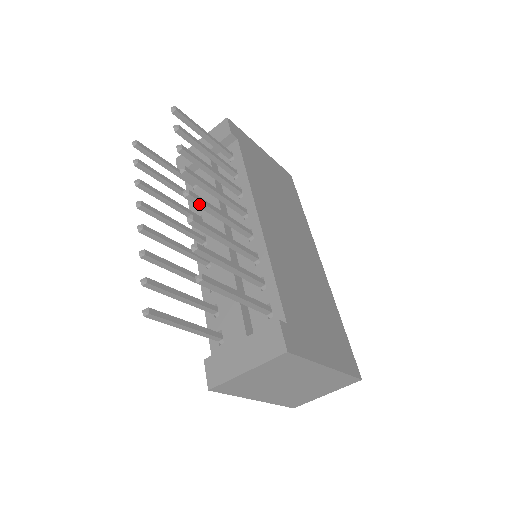
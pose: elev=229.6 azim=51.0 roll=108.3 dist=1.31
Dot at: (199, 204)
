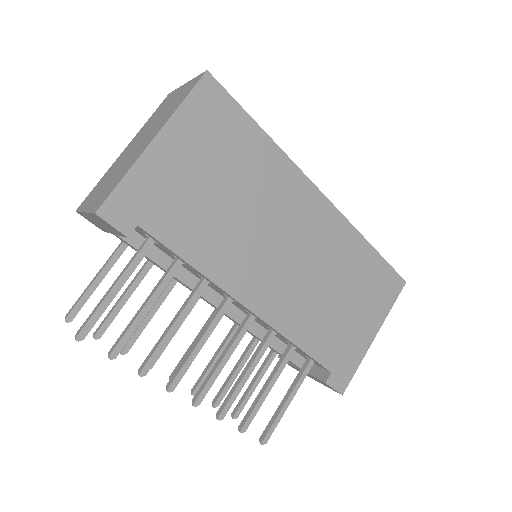
Dot at: (207, 388)
